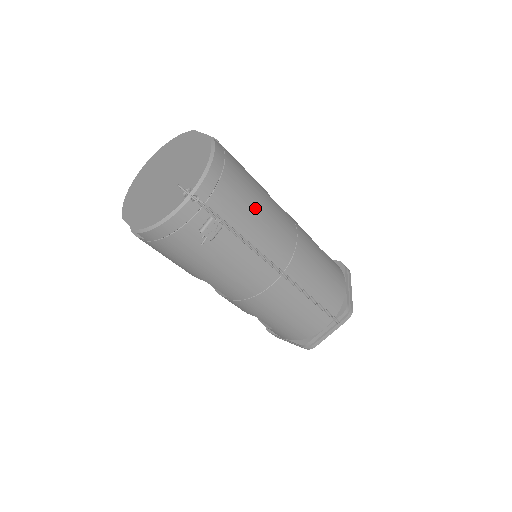
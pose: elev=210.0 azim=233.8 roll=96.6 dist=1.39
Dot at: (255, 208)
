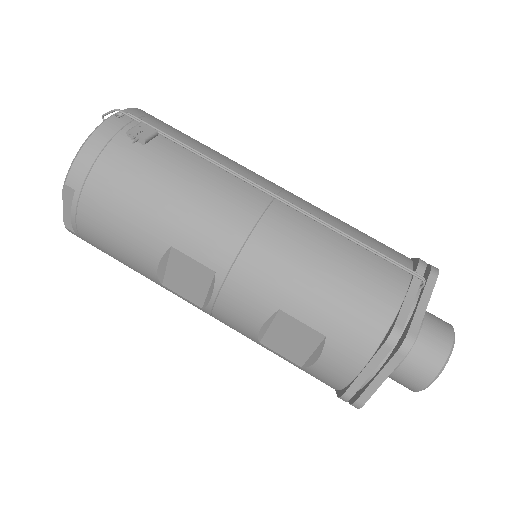
Dot at: (206, 146)
